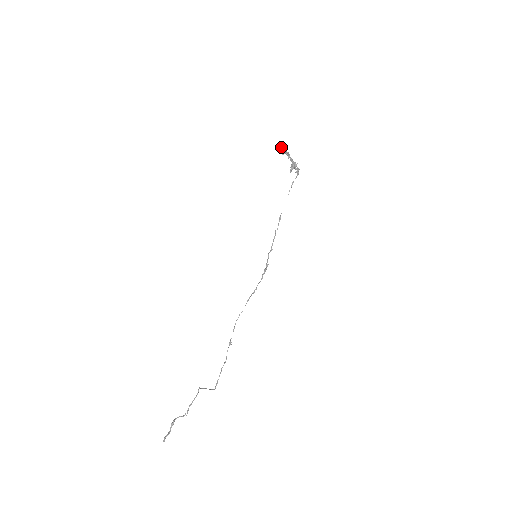
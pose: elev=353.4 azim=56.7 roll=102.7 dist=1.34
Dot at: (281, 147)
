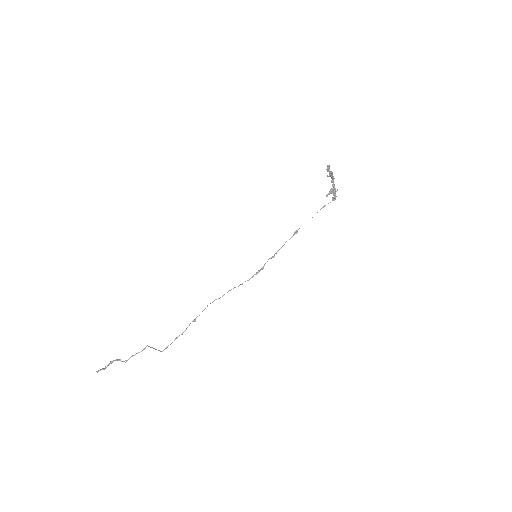
Dot at: (329, 170)
